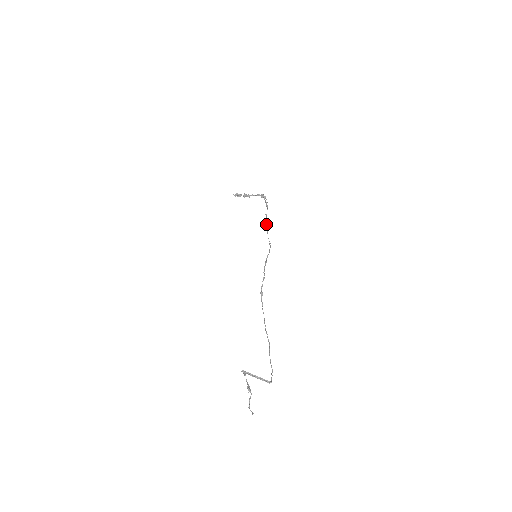
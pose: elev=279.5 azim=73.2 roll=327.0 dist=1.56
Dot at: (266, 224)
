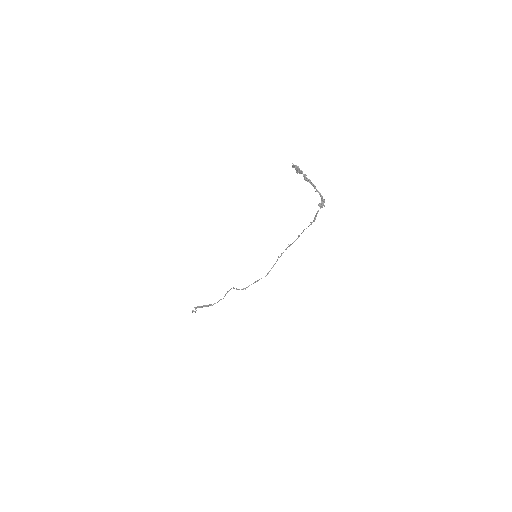
Dot at: occluded
